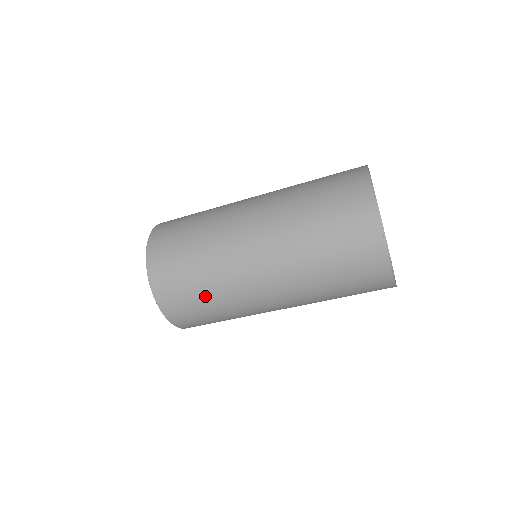
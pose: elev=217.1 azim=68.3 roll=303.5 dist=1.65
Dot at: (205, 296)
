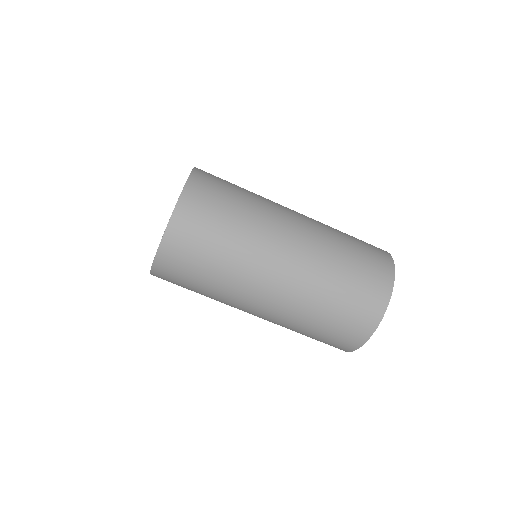
Dot at: (240, 198)
